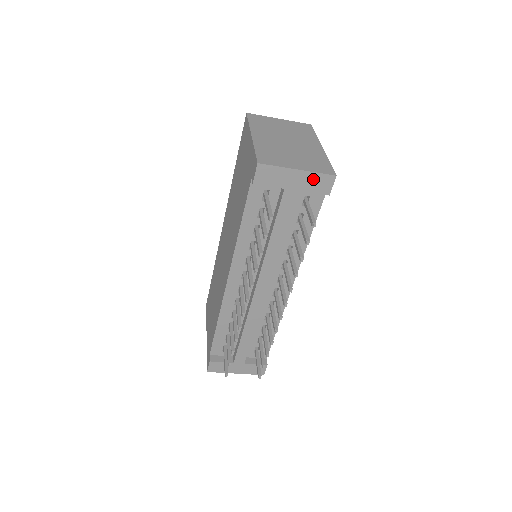
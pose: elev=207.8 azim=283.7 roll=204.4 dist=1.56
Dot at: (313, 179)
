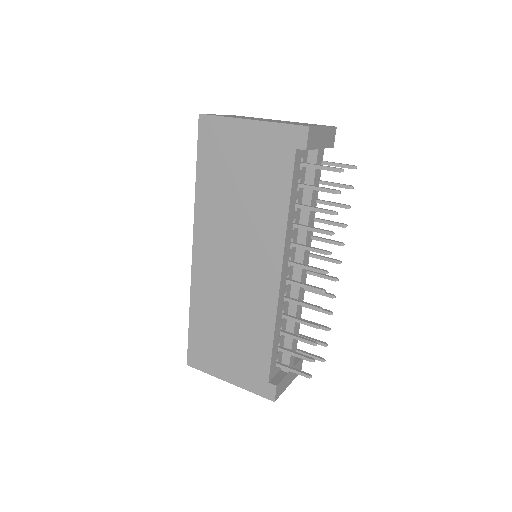
Dot at: (329, 134)
